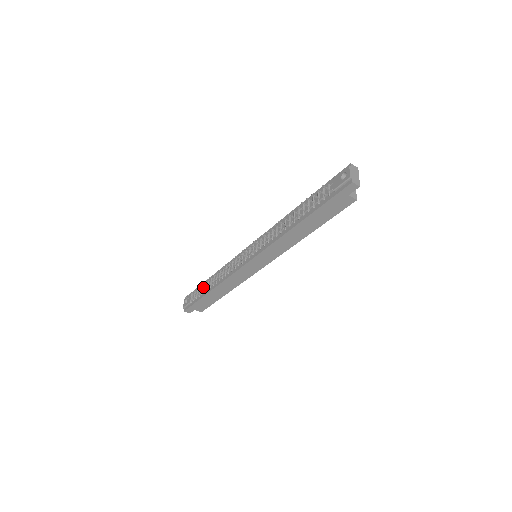
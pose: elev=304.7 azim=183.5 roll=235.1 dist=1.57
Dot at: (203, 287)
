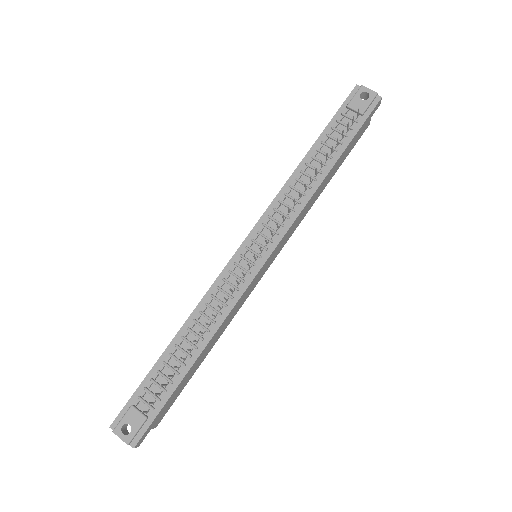
Dot at: (161, 372)
